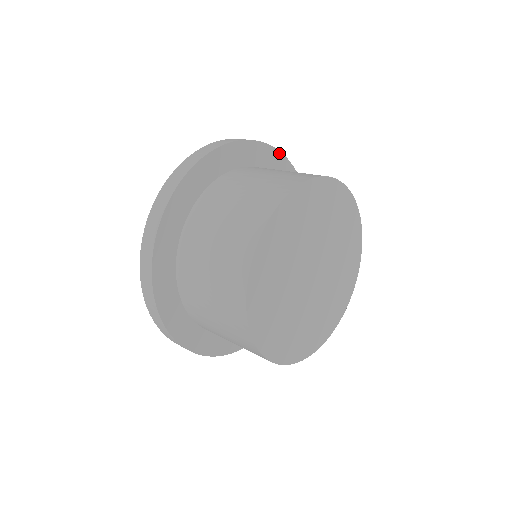
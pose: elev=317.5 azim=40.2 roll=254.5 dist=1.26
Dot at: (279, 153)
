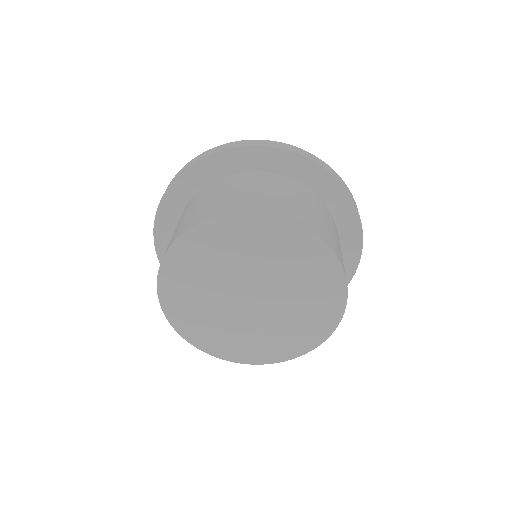
Dot at: (345, 191)
